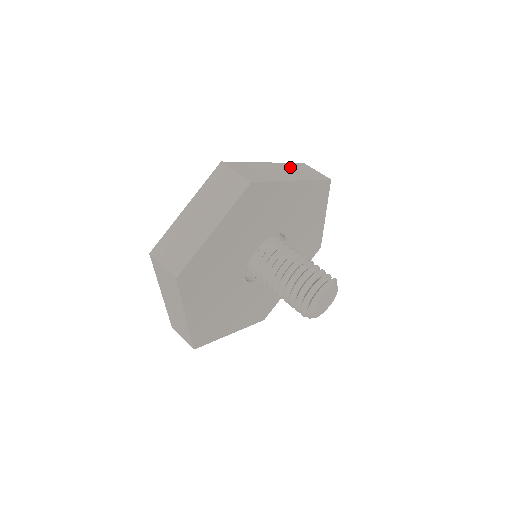
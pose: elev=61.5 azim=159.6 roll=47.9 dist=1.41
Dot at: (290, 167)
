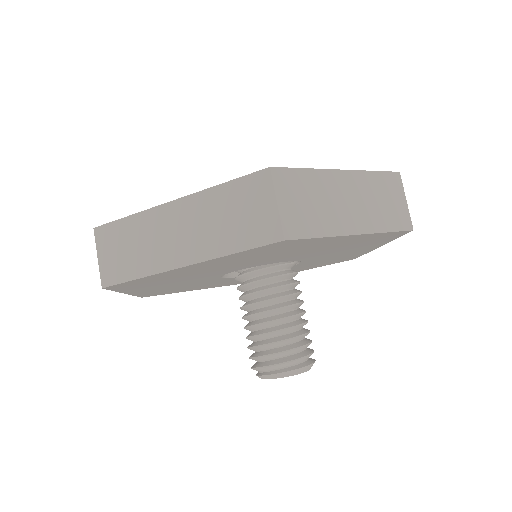
Dot at: occluded
